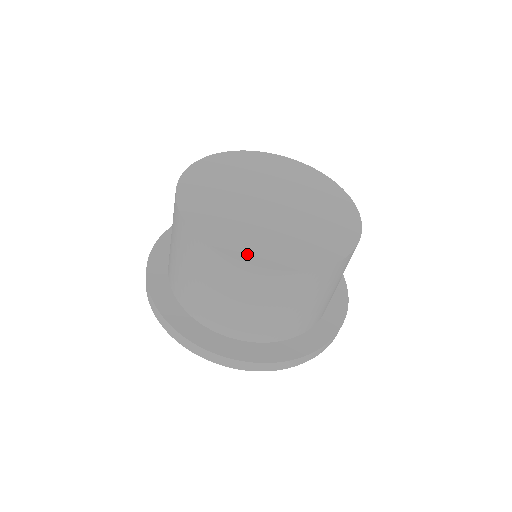
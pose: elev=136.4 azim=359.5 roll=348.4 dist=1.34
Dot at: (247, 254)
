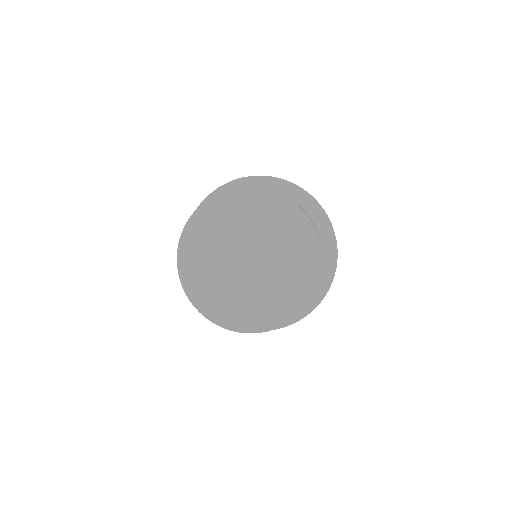
Dot at: (195, 294)
